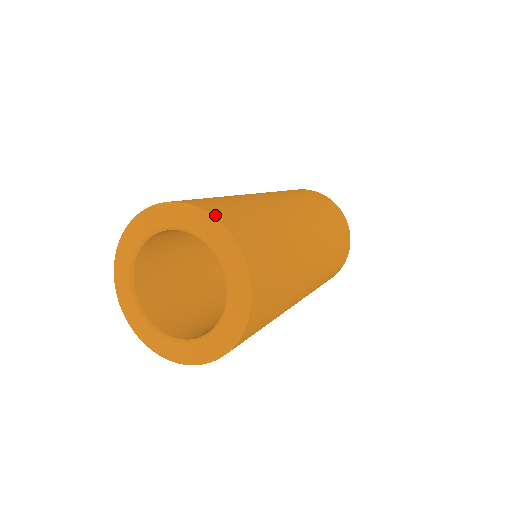
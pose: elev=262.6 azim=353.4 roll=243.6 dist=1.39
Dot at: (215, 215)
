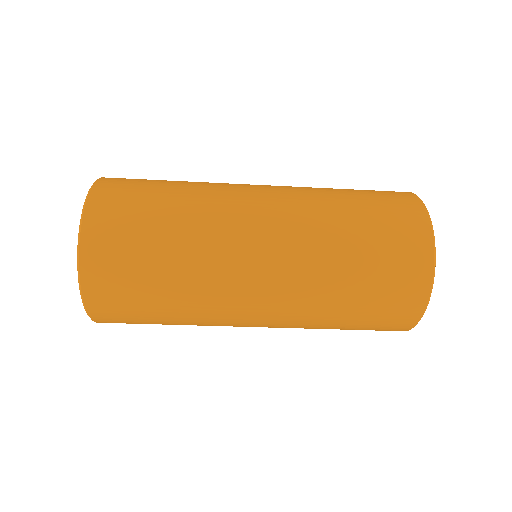
Dot at: occluded
